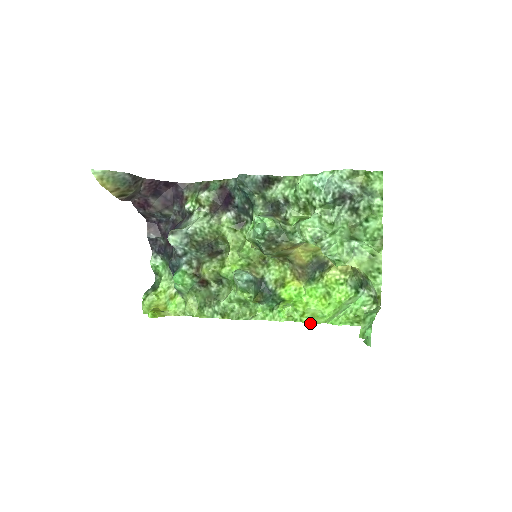
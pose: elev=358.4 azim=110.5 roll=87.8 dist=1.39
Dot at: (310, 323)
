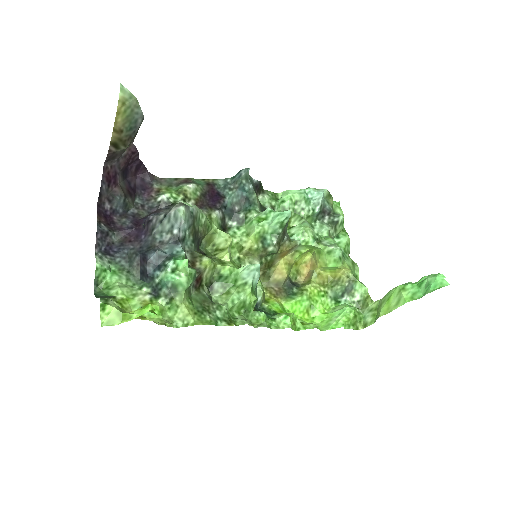
Dot at: occluded
